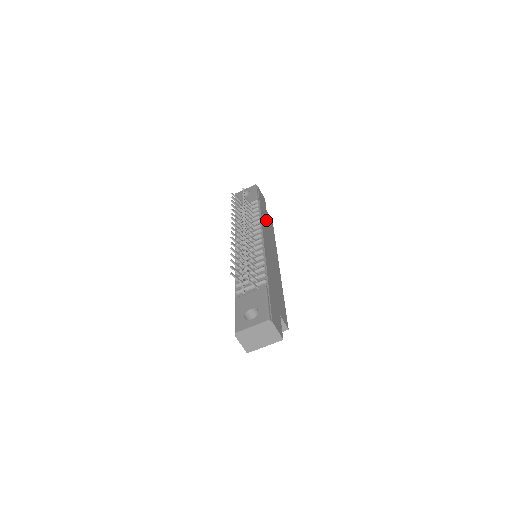
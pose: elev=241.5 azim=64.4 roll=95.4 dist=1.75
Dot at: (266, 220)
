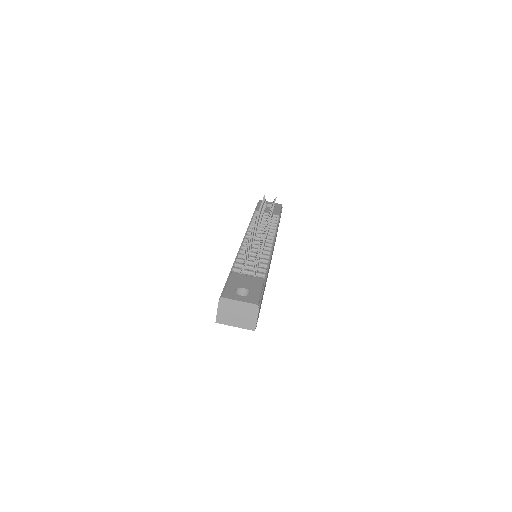
Dot at: occluded
